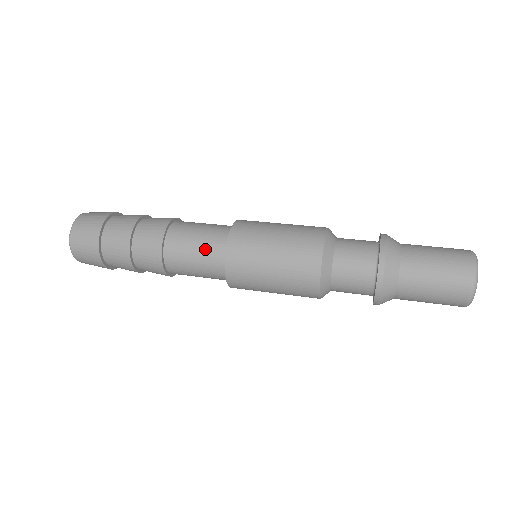
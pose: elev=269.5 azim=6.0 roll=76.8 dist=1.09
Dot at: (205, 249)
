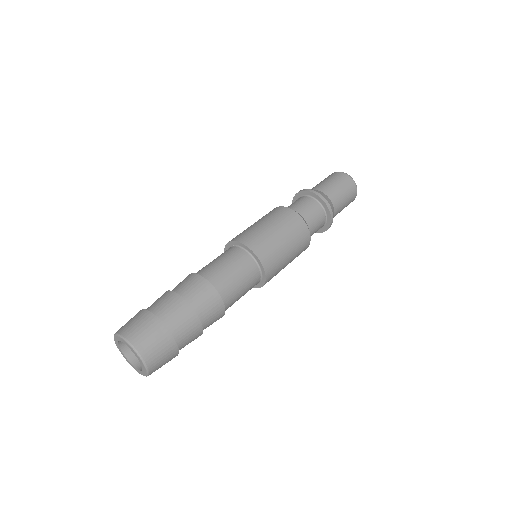
Dot at: (236, 263)
